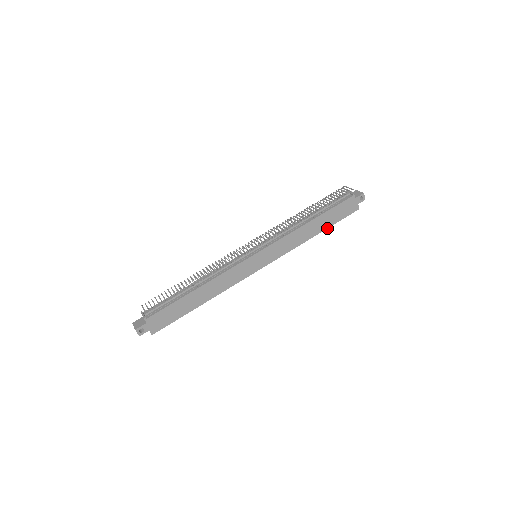
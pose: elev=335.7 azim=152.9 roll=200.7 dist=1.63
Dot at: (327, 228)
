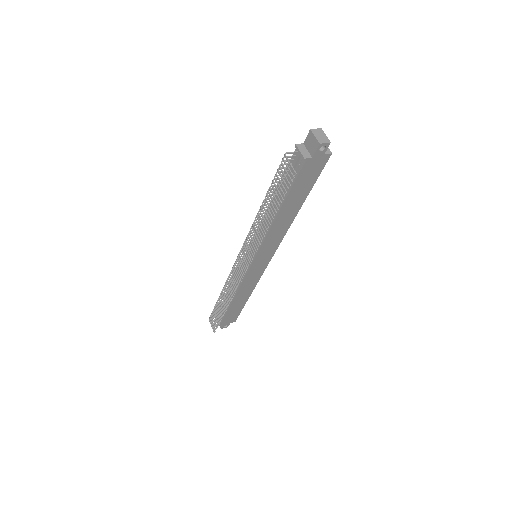
Dot at: (306, 197)
